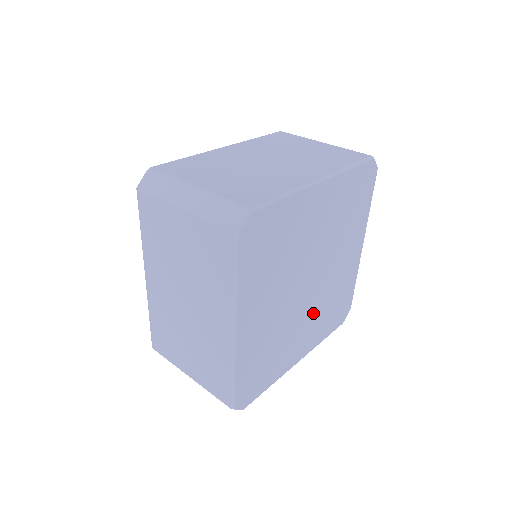
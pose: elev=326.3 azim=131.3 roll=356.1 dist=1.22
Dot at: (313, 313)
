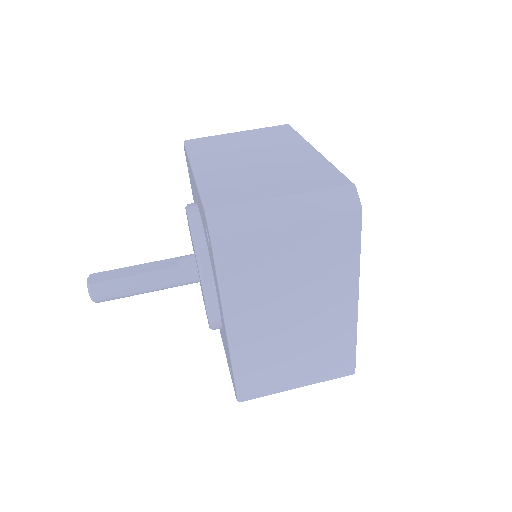
Dot at: occluded
